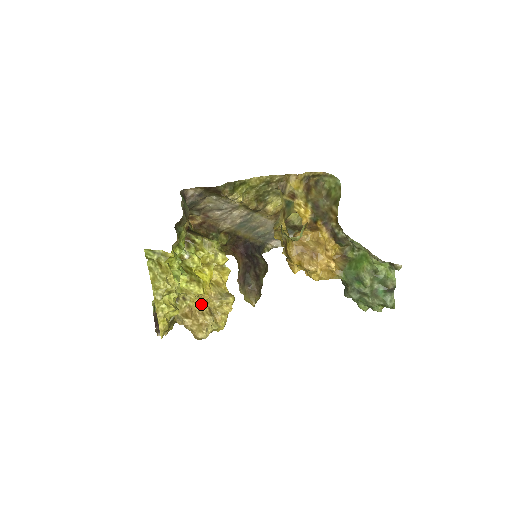
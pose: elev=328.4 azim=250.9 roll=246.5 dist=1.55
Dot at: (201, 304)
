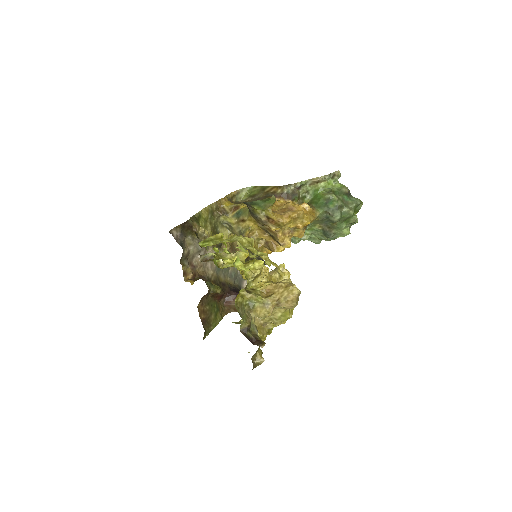
Dot at: (268, 282)
